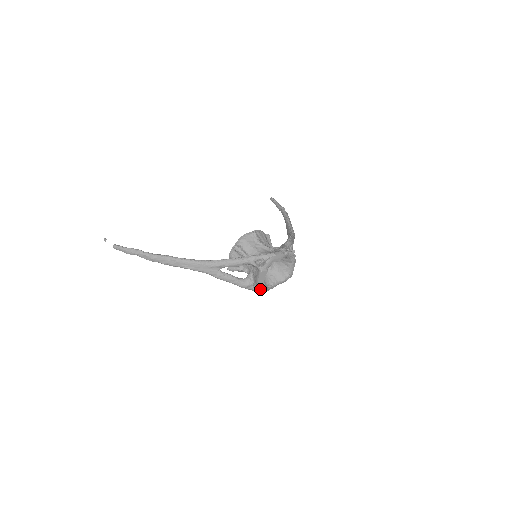
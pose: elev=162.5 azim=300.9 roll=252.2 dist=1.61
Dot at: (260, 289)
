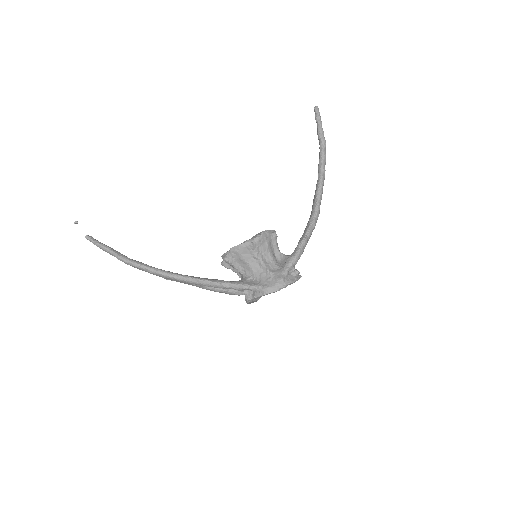
Dot at: occluded
